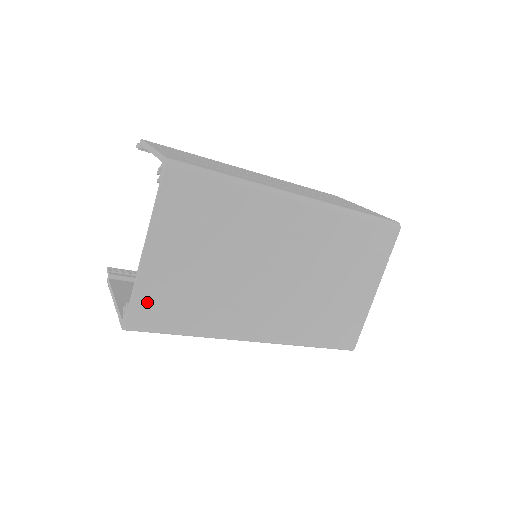
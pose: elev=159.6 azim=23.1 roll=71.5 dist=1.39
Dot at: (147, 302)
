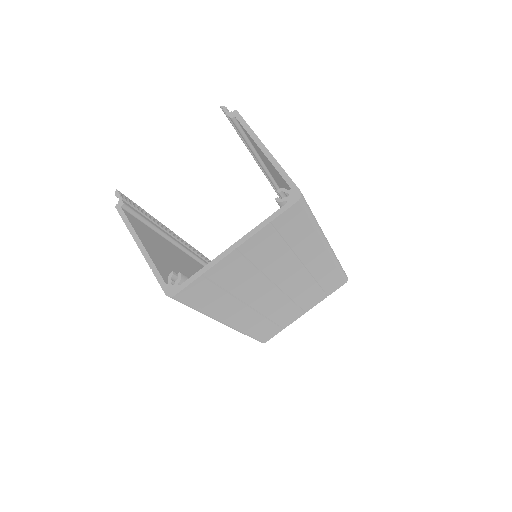
Dot at: (202, 284)
